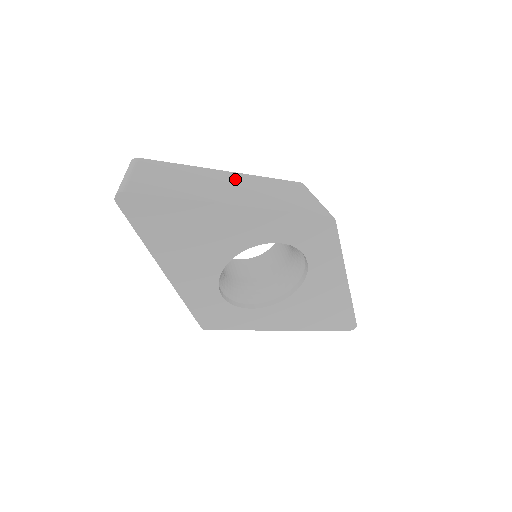
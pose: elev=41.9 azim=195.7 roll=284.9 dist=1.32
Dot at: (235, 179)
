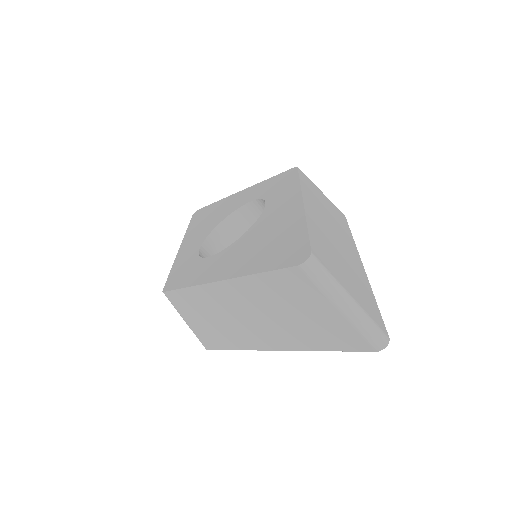
Dot at: (317, 212)
